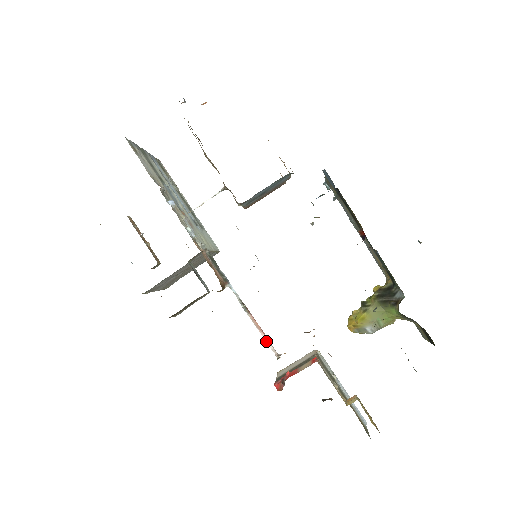
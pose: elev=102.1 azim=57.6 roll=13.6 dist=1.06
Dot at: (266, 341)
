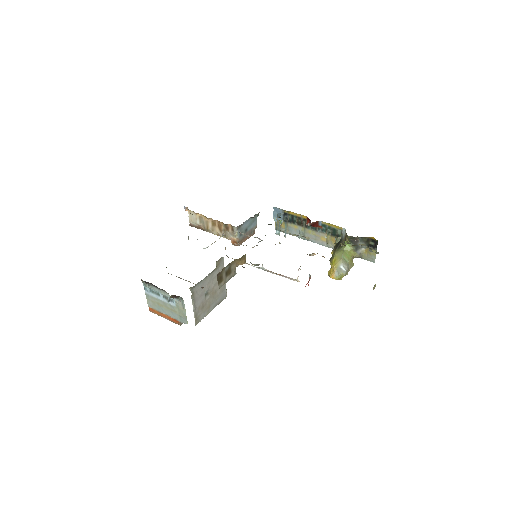
Dot at: (286, 277)
